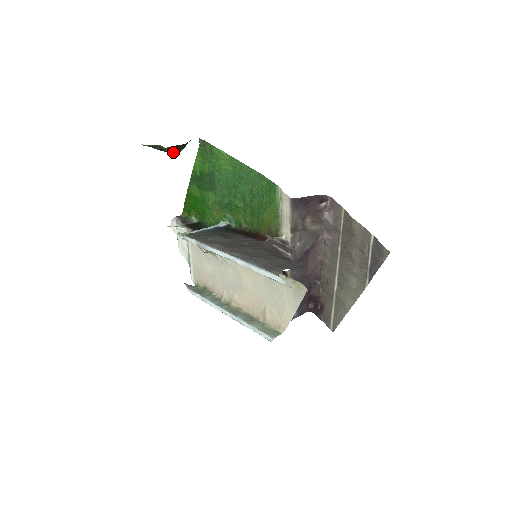
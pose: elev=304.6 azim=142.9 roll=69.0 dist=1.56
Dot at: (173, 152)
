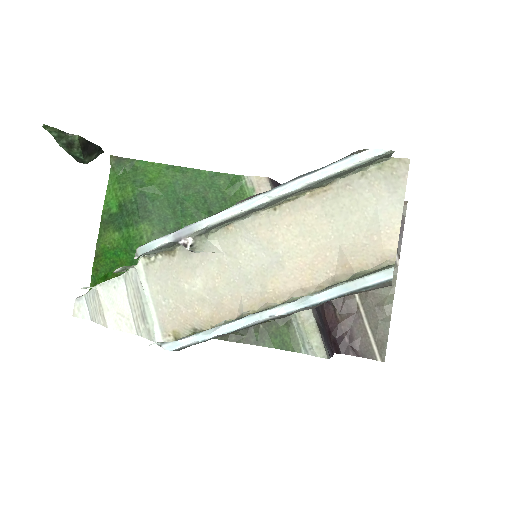
Dot at: (85, 155)
